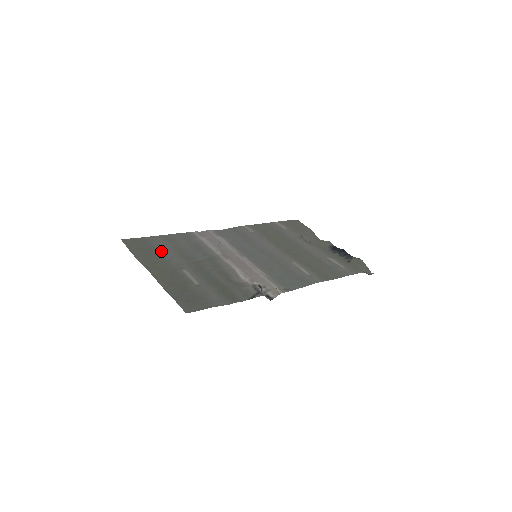
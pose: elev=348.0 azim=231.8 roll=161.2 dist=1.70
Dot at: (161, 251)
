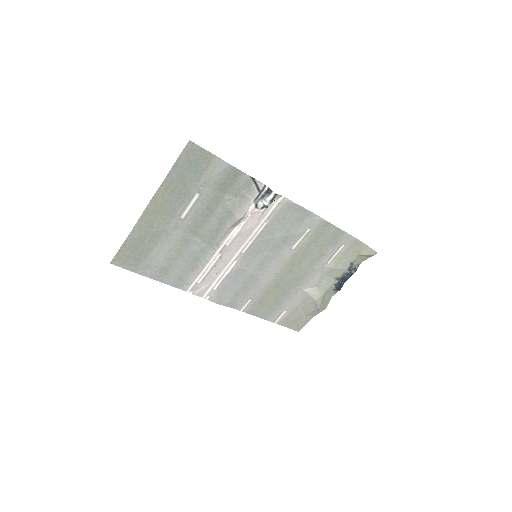
Dot at: (156, 248)
